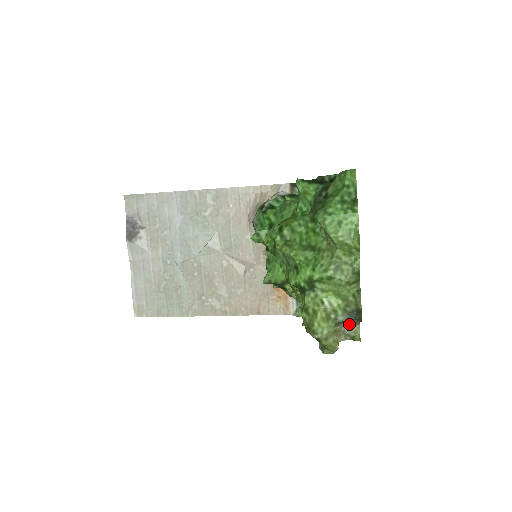
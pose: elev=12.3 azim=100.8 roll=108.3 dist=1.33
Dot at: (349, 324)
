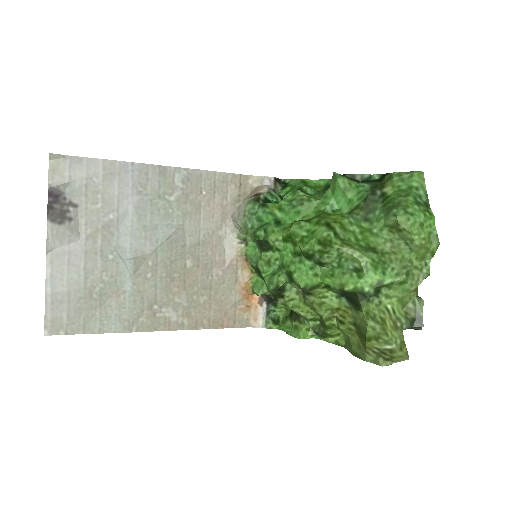
Dot at: occluded
